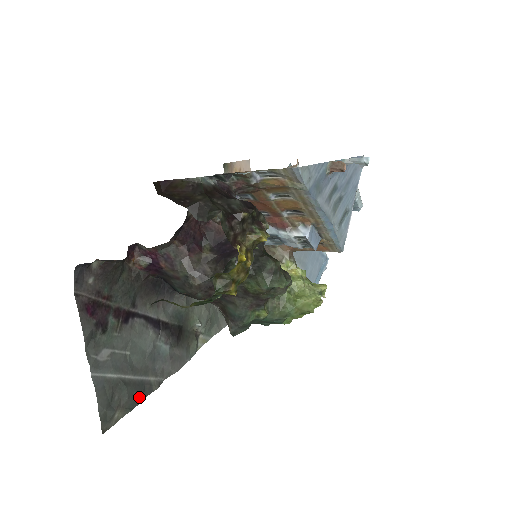
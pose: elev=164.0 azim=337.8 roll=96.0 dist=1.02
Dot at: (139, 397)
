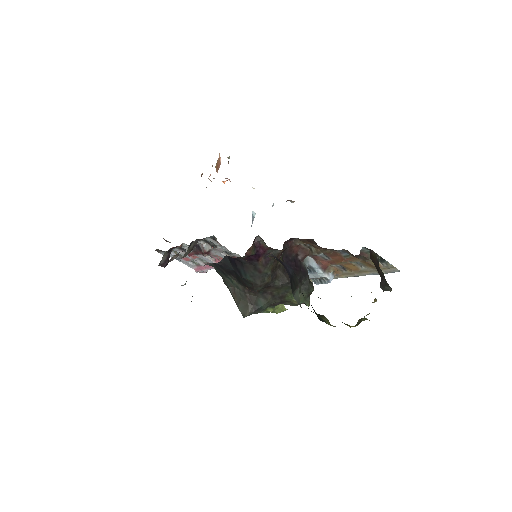
Dot at: occluded
